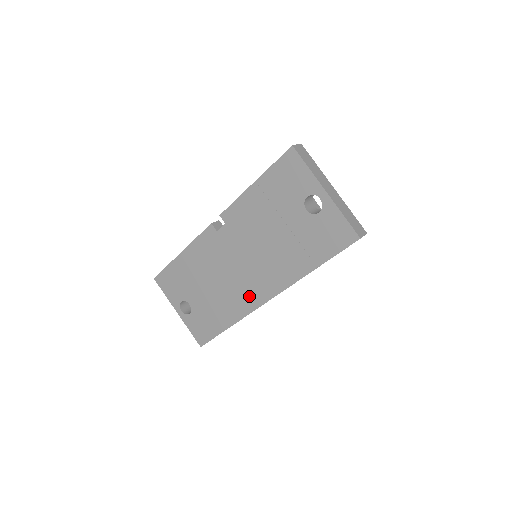
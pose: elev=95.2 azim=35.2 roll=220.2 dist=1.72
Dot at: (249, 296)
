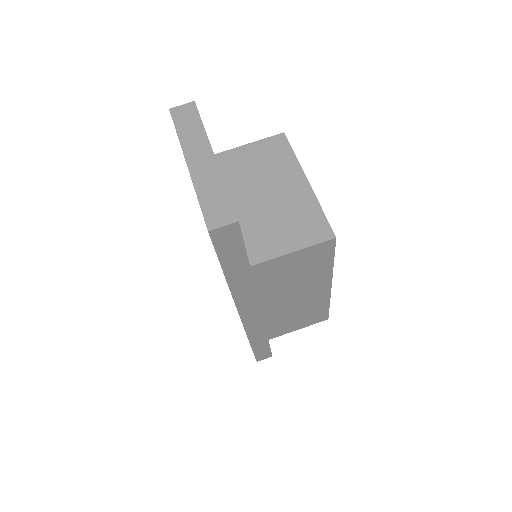
Dot at: occluded
